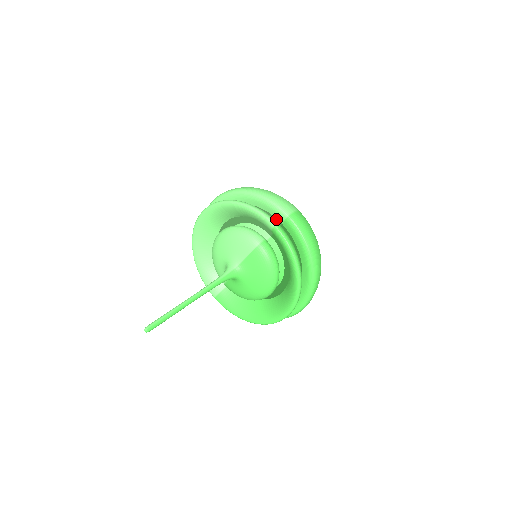
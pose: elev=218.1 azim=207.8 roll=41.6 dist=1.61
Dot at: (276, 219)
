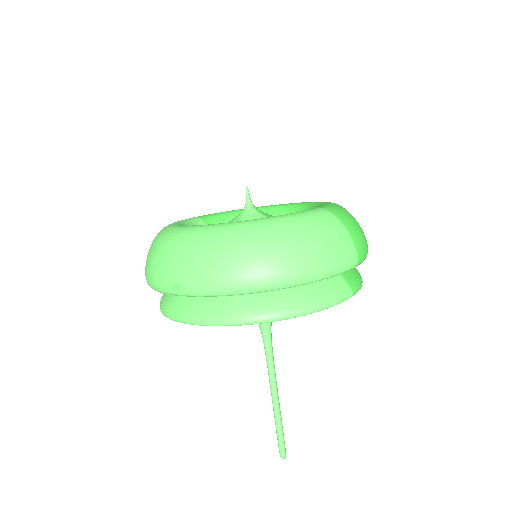
Dot at: occluded
